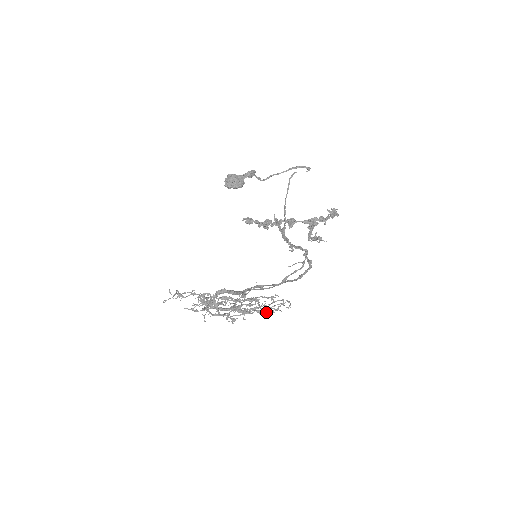
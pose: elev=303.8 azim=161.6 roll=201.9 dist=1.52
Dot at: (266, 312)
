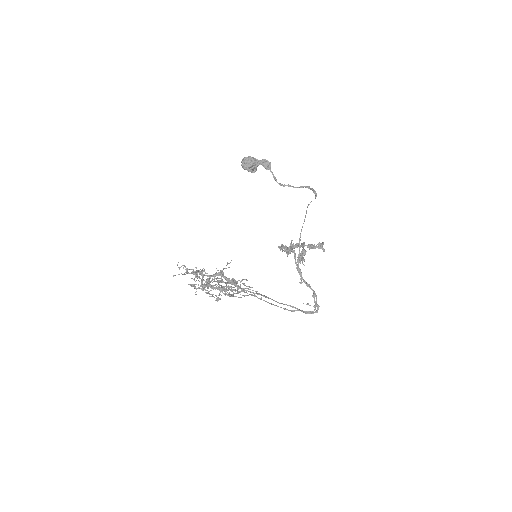
Dot at: (238, 293)
